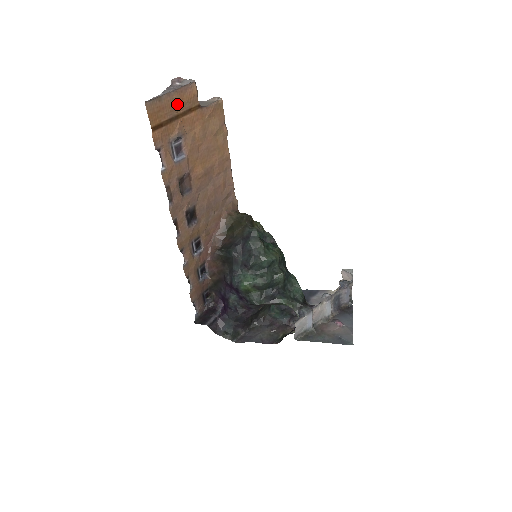
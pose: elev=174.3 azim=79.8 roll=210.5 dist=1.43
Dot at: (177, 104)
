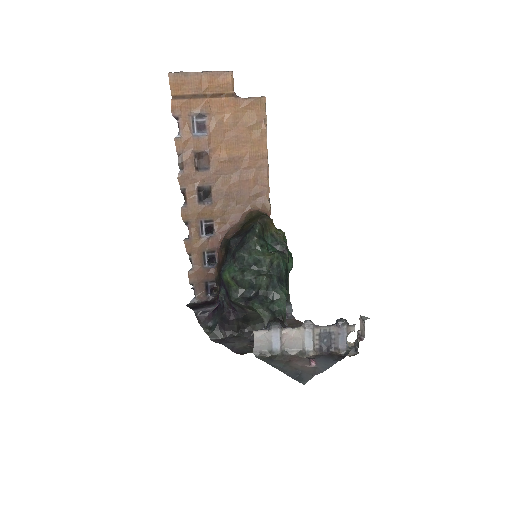
Dot at: (206, 85)
